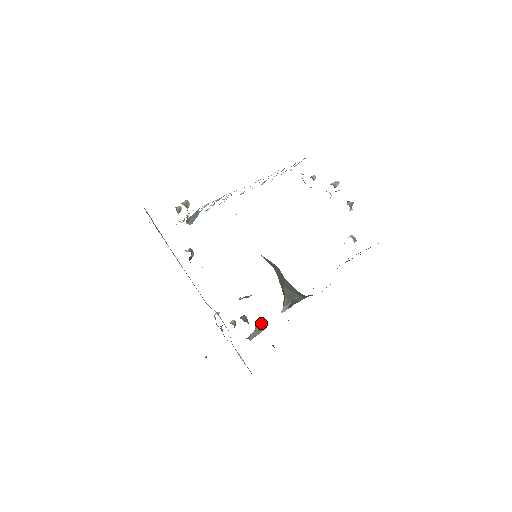
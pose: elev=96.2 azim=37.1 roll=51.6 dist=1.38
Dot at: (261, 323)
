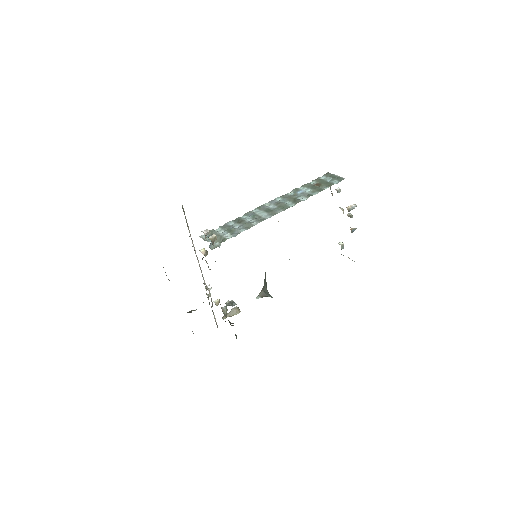
Dot at: (237, 308)
